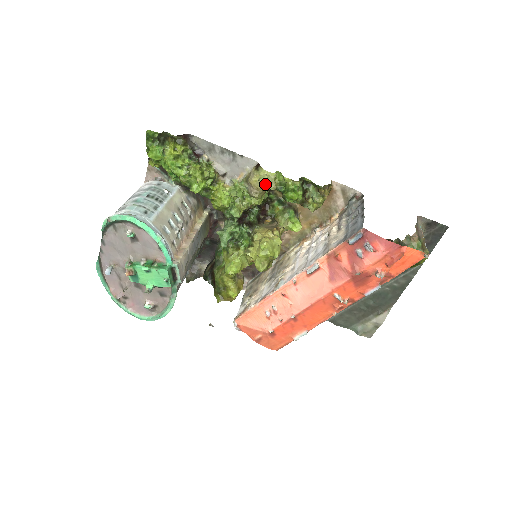
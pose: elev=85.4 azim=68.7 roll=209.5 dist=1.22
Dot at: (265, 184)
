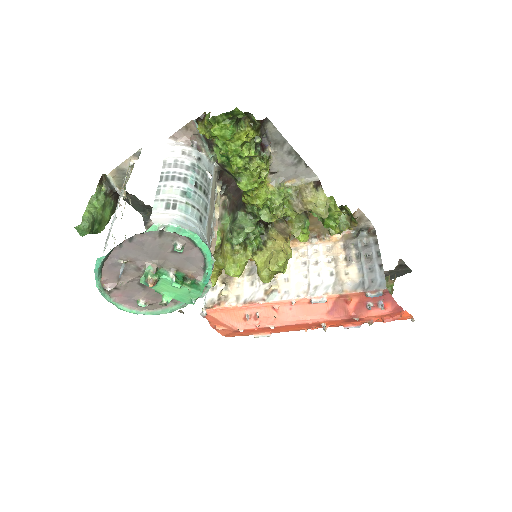
Dot at: (321, 212)
